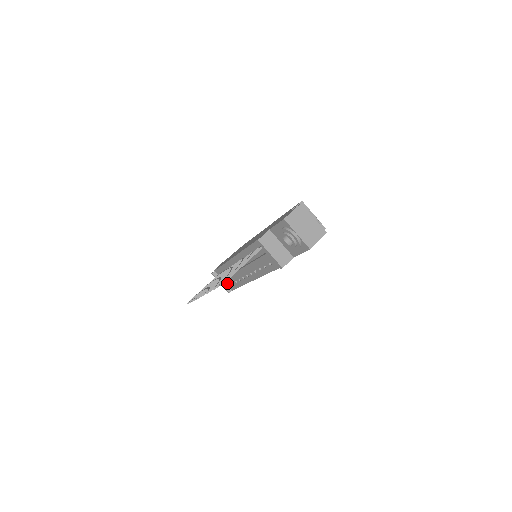
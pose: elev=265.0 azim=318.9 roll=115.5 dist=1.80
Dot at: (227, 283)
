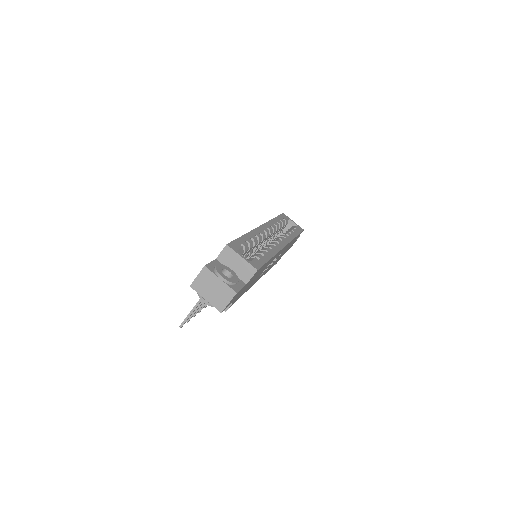
Dot at: occluded
